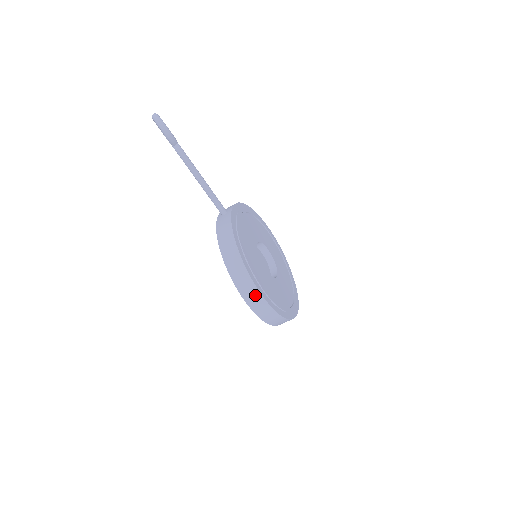
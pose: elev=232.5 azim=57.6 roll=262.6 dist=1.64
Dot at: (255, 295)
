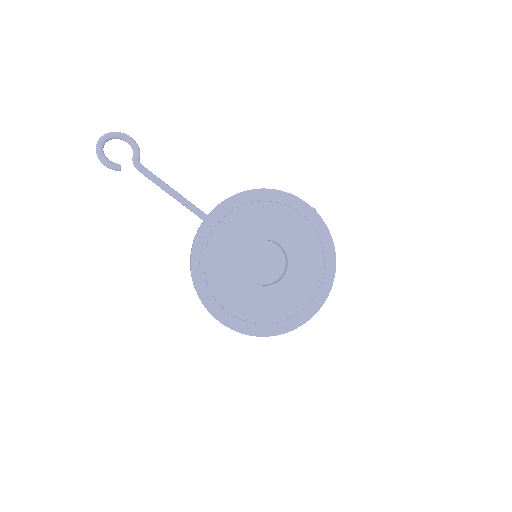
Dot at: (215, 317)
